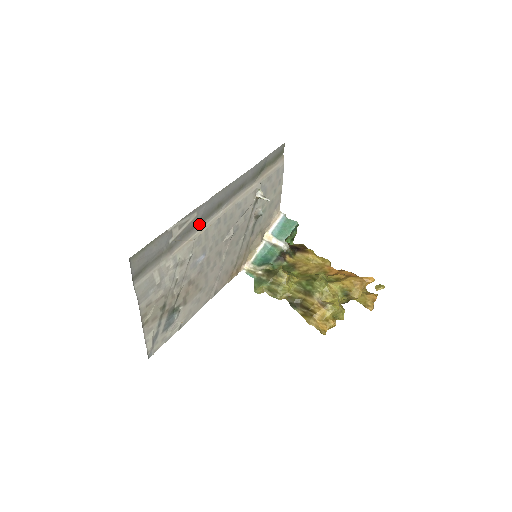
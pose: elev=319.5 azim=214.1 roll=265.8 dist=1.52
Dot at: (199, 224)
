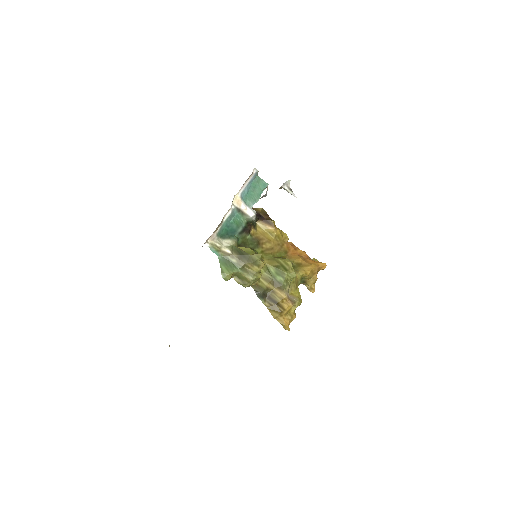
Dot at: occluded
